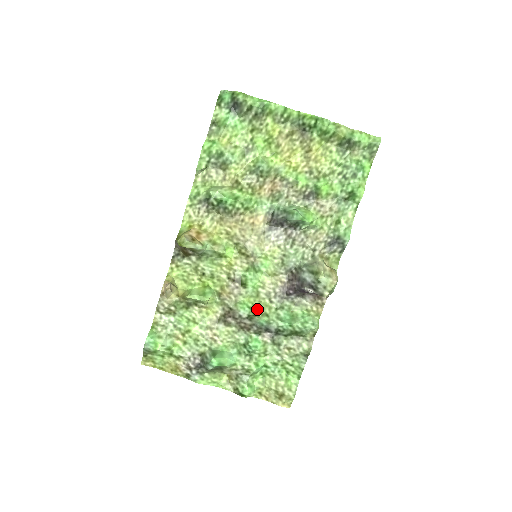
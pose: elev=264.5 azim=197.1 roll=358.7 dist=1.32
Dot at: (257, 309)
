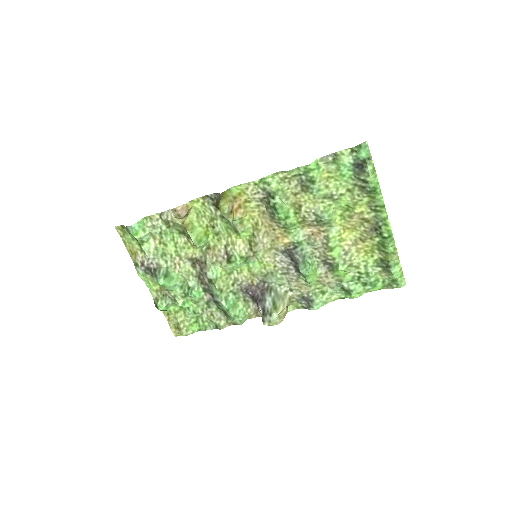
Dot at: (220, 283)
